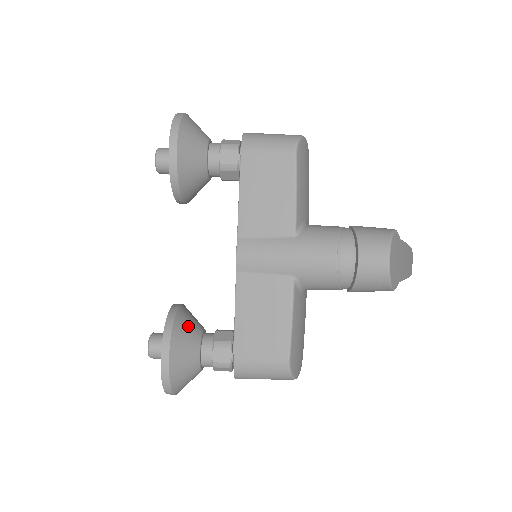
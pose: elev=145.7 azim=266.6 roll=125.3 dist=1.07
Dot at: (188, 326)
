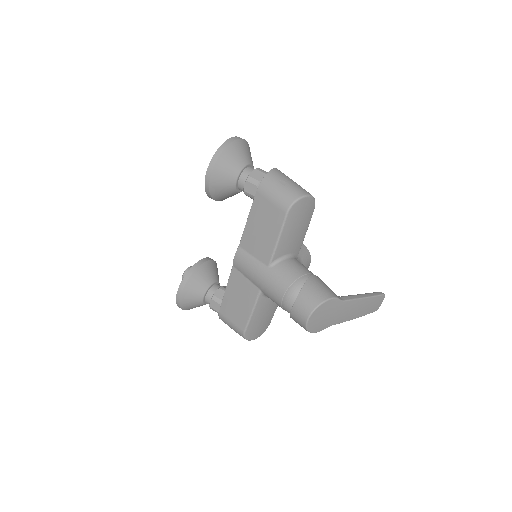
Dot at: (201, 280)
